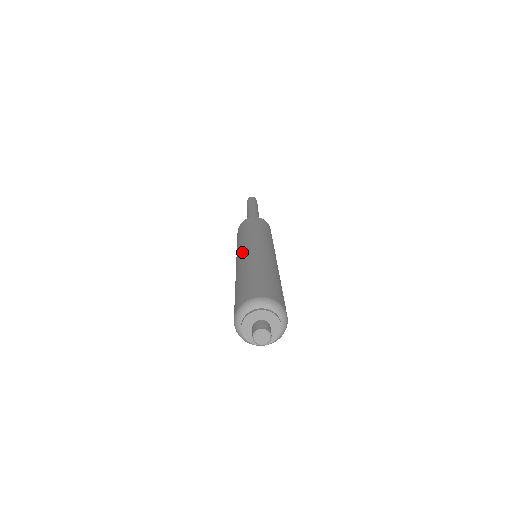
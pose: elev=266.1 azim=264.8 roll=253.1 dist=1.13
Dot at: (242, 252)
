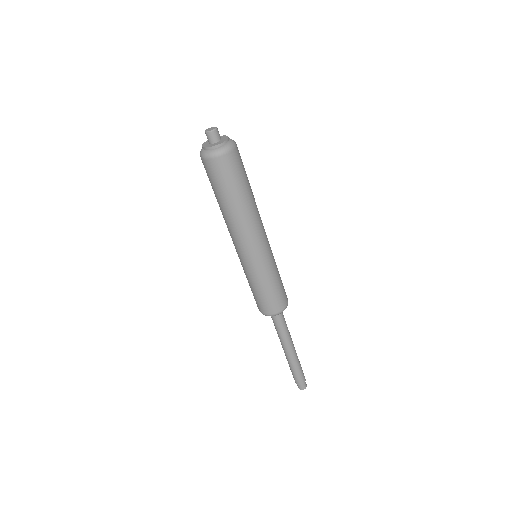
Dot at: occluded
